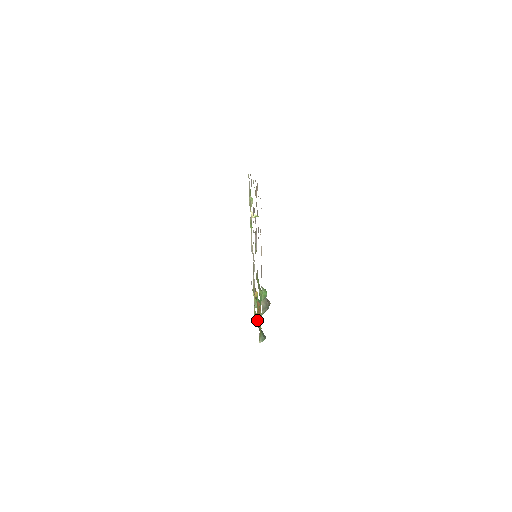
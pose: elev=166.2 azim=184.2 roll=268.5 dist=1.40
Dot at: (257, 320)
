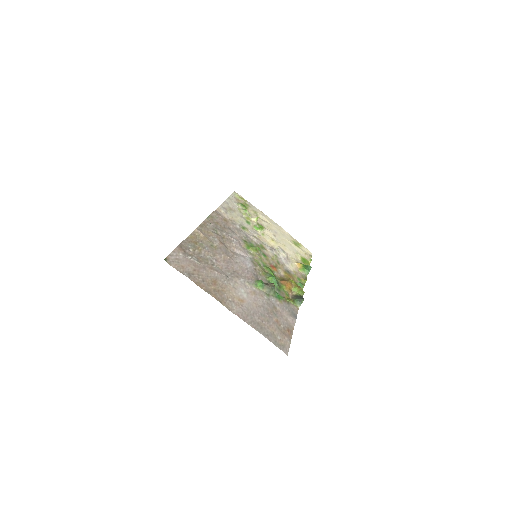
Dot at: (294, 291)
